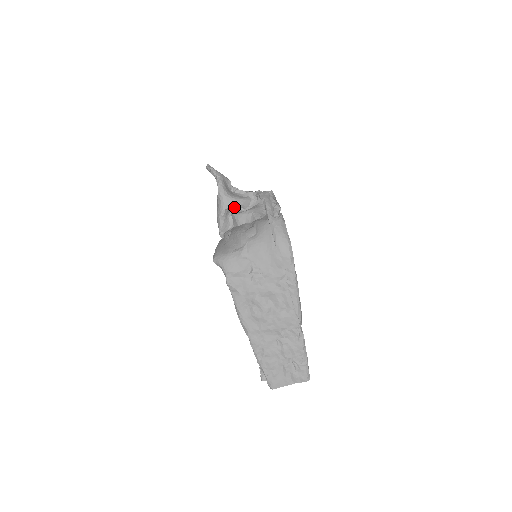
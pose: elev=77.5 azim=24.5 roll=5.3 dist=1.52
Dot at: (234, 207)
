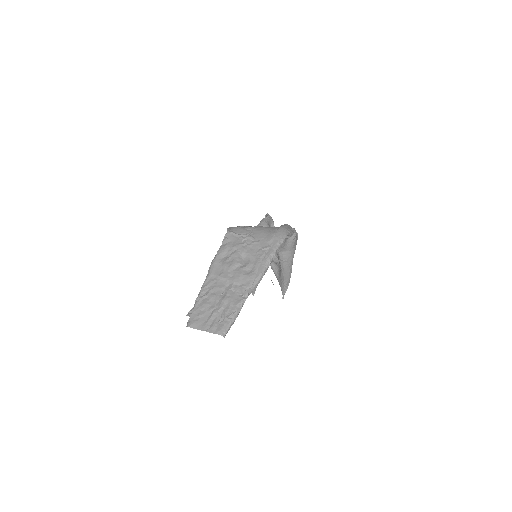
Dot at: occluded
